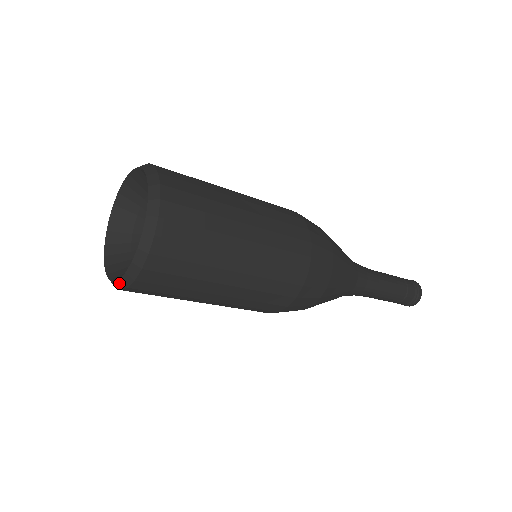
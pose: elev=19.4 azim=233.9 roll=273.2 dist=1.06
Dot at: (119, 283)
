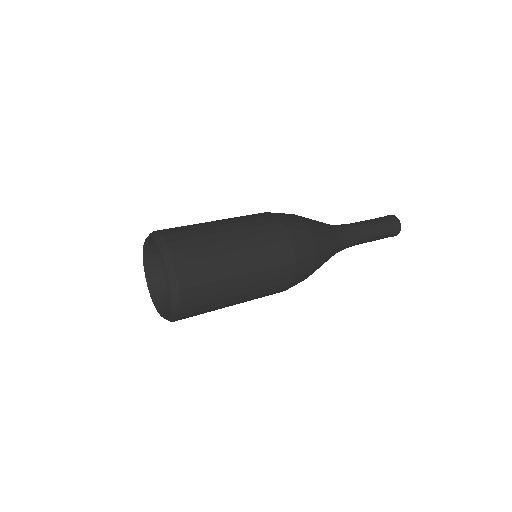
Dot at: (161, 315)
